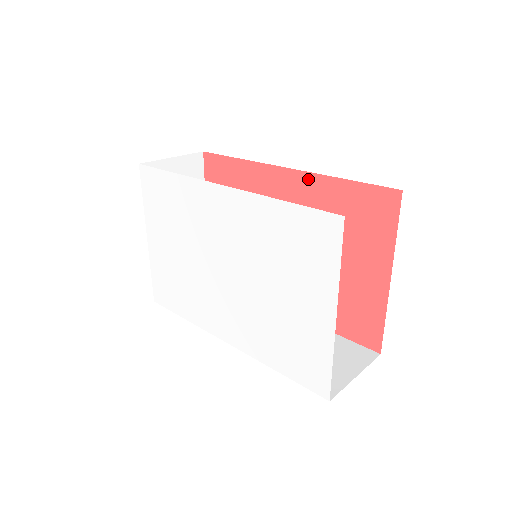
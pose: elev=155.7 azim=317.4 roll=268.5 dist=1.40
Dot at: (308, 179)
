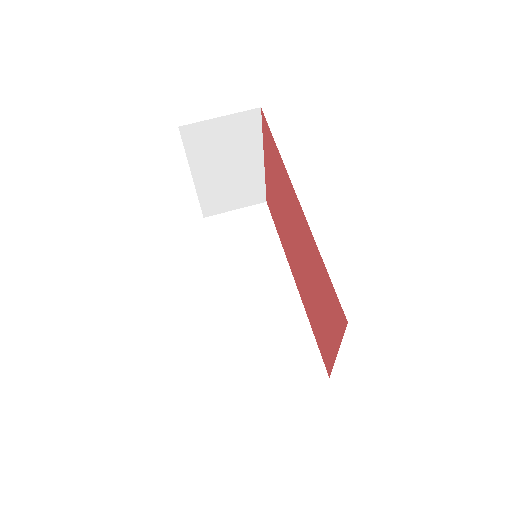
Dot at: (307, 228)
